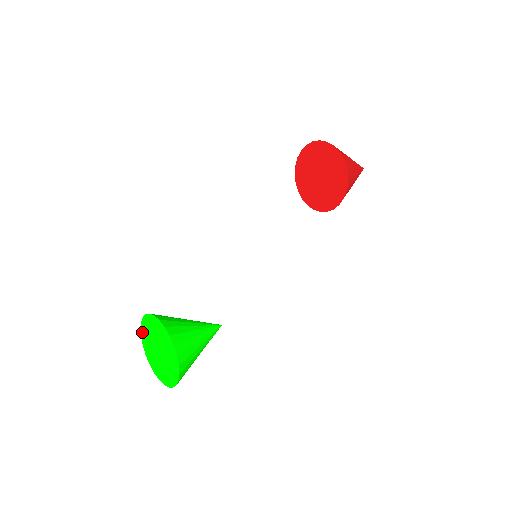
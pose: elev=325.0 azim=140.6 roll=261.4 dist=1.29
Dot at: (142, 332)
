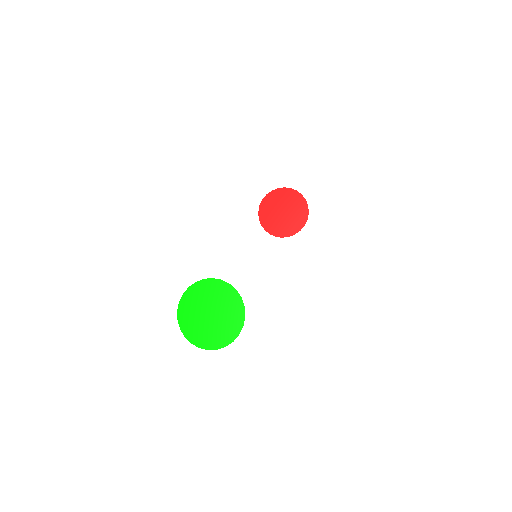
Dot at: (182, 304)
